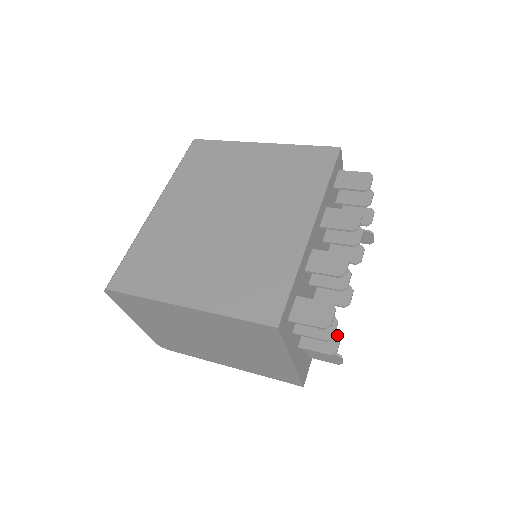
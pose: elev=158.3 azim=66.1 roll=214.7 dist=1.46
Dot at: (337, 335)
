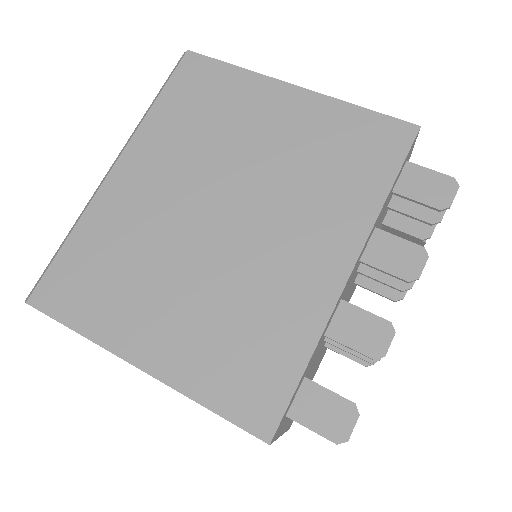
Dot at: occluded
